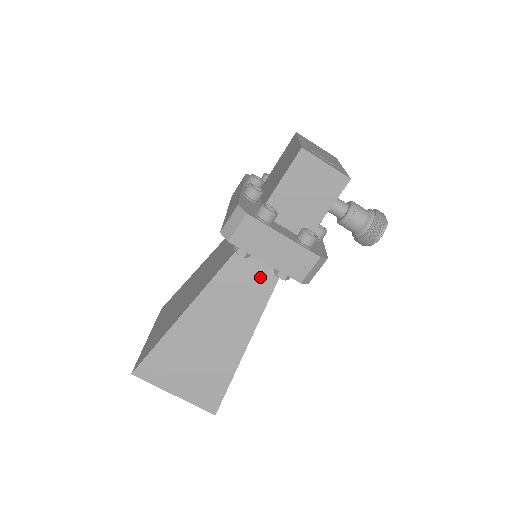
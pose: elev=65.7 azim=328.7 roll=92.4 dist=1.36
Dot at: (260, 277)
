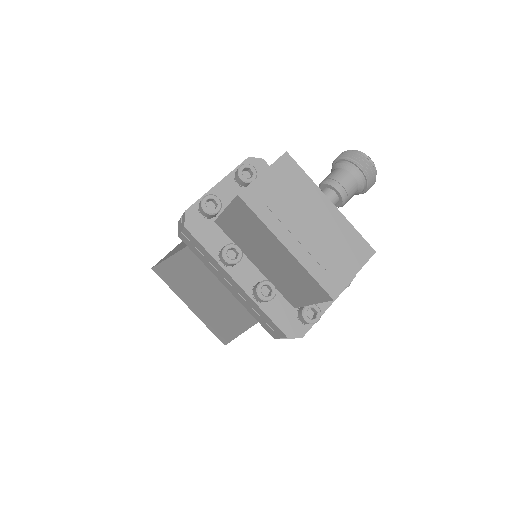
Dot at: occluded
